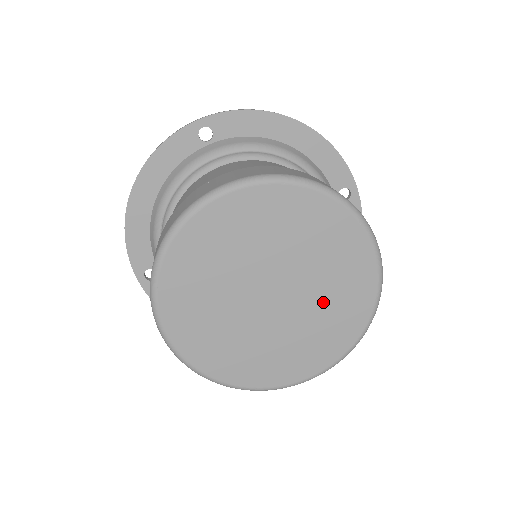
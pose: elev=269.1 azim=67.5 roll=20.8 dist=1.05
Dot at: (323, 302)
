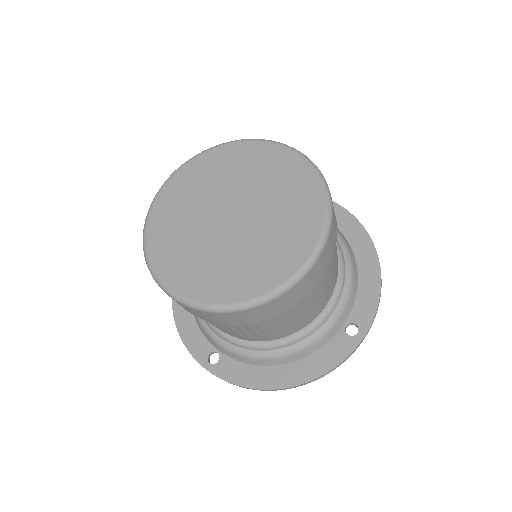
Dot at: (274, 197)
